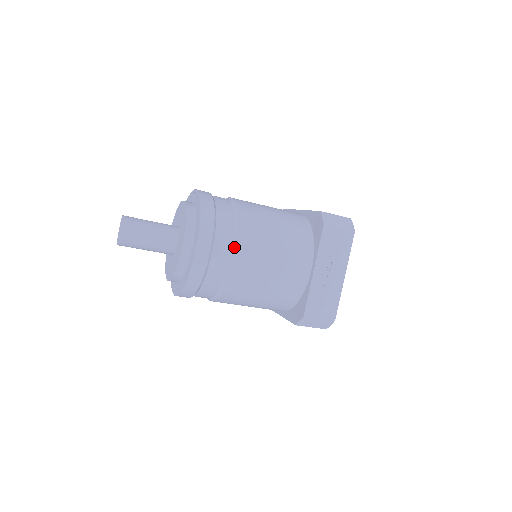
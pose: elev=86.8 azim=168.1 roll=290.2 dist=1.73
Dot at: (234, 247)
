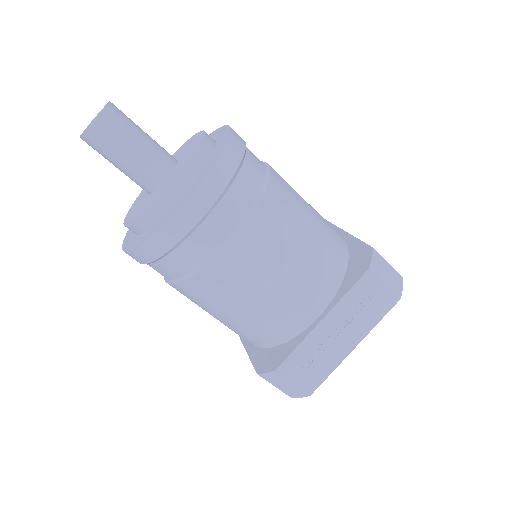
Dot at: (237, 231)
